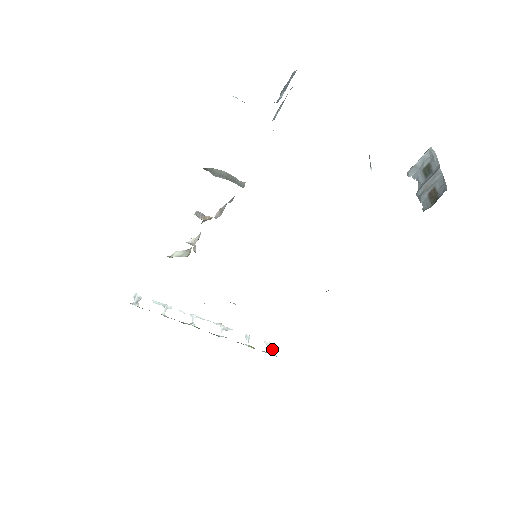
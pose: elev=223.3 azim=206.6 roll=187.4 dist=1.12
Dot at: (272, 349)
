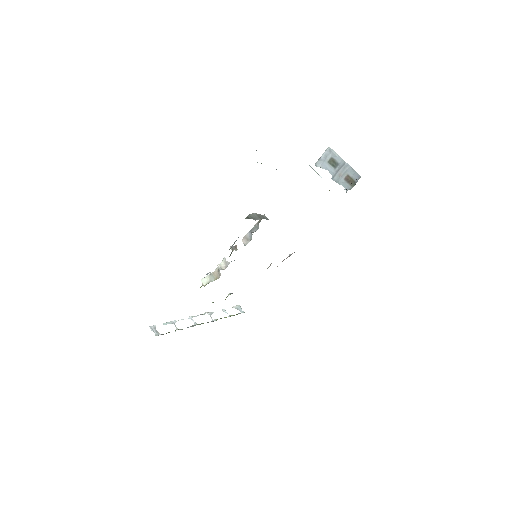
Dot at: (240, 309)
